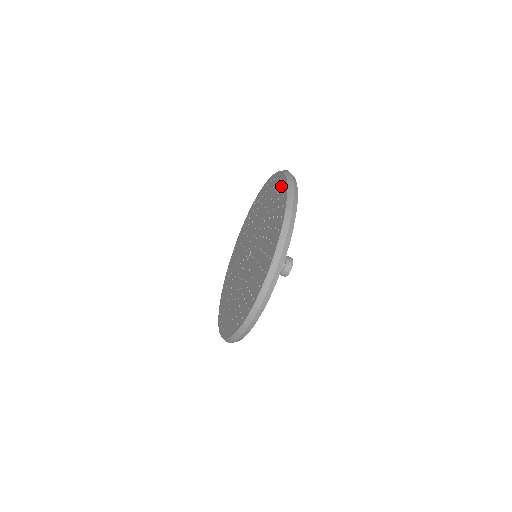
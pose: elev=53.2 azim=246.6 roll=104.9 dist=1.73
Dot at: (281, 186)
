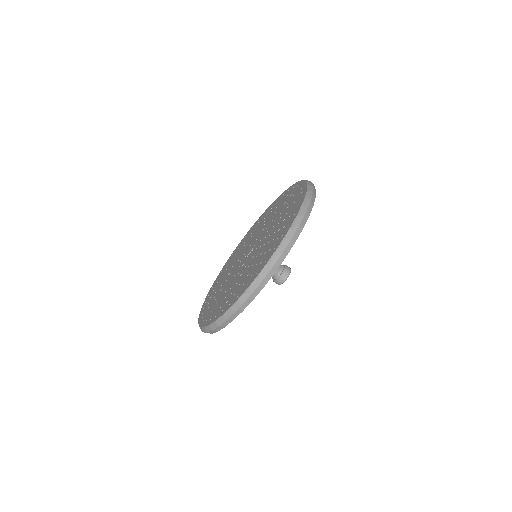
Dot at: (296, 188)
